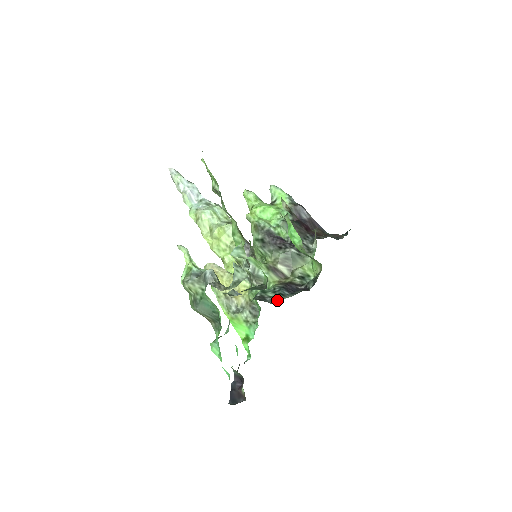
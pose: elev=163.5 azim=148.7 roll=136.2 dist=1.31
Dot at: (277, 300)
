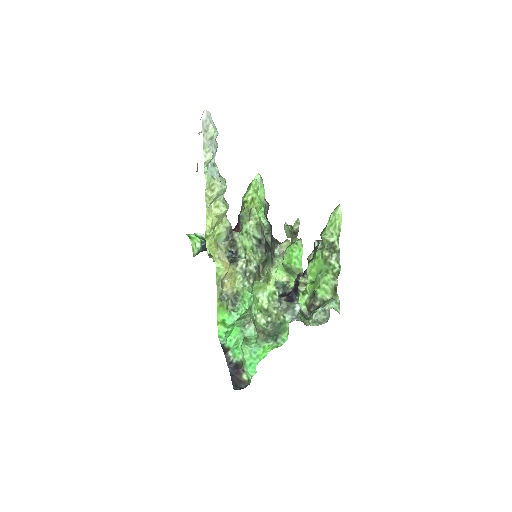
Dot at: occluded
